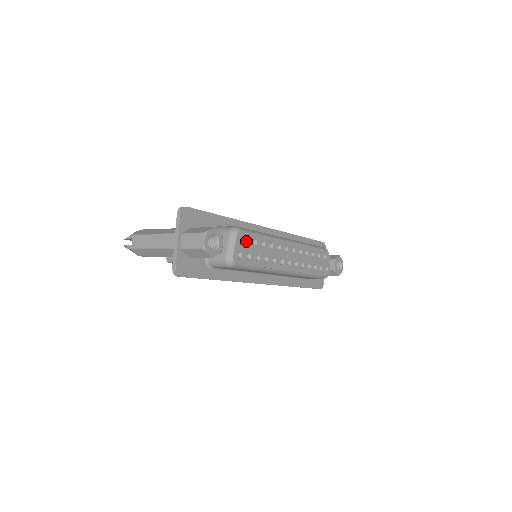
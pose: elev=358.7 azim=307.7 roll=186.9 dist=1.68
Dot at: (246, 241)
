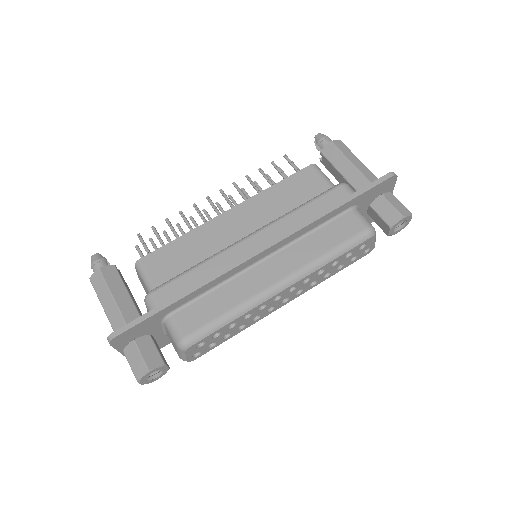
Dot at: (203, 342)
